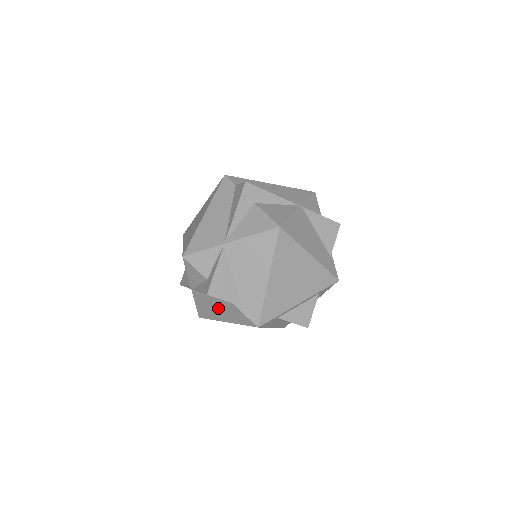
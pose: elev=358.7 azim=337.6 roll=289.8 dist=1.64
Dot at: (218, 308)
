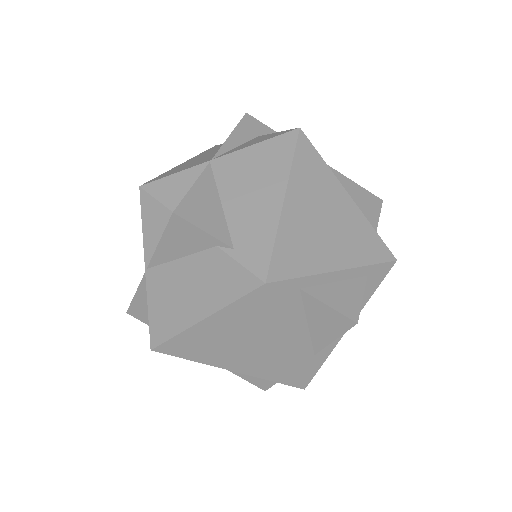
Dot at: (189, 286)
